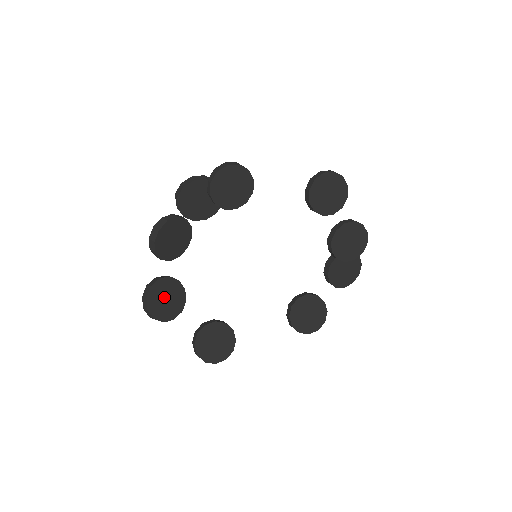
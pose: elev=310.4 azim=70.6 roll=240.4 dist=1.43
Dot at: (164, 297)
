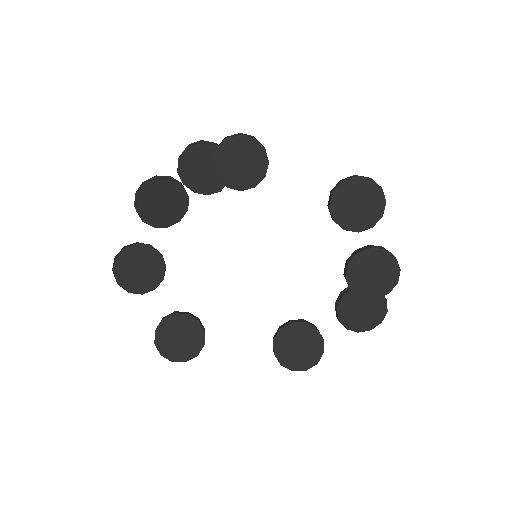
Dot at: (138, 265)
